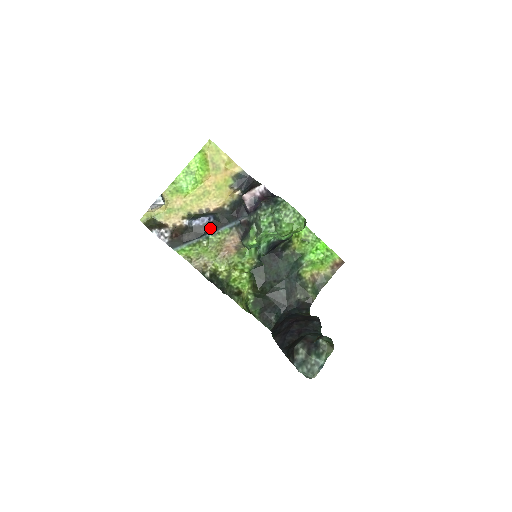
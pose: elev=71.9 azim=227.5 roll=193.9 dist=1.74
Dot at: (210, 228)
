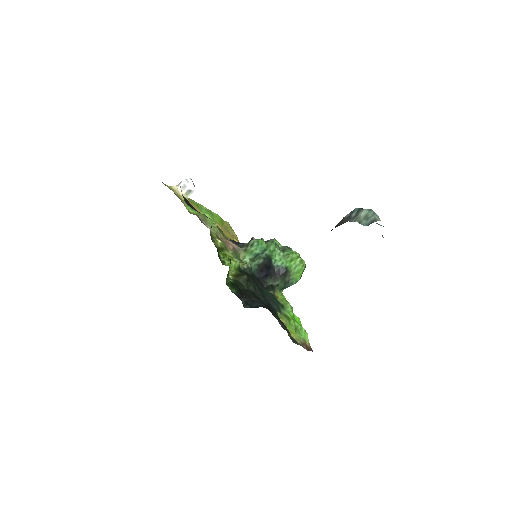
Dot at: occluded
